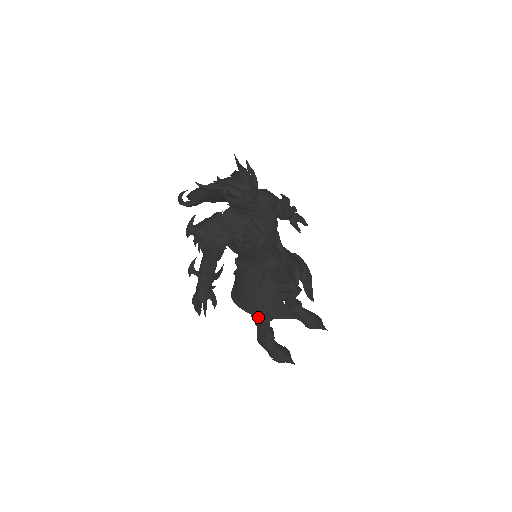
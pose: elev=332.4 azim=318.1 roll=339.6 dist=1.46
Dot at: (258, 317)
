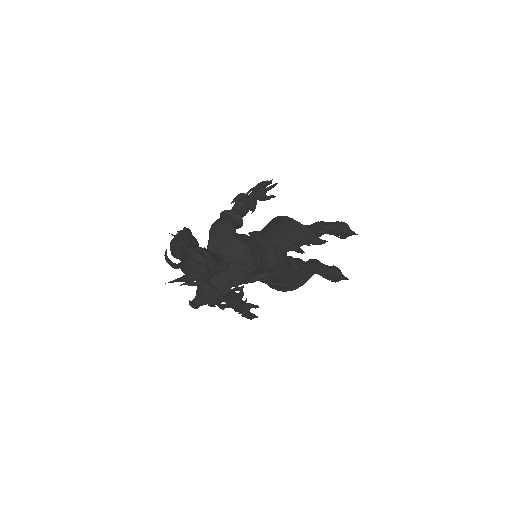
Dot at: occluded
